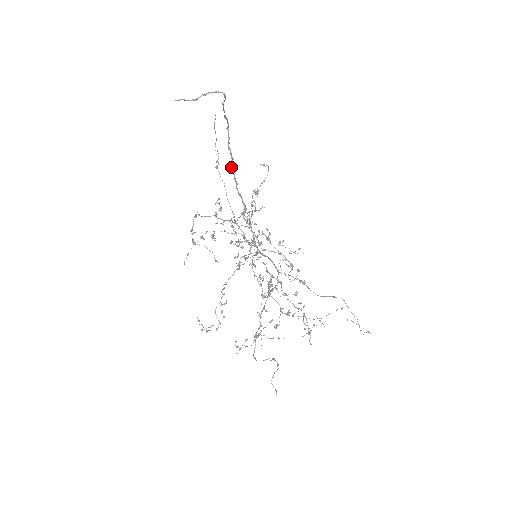
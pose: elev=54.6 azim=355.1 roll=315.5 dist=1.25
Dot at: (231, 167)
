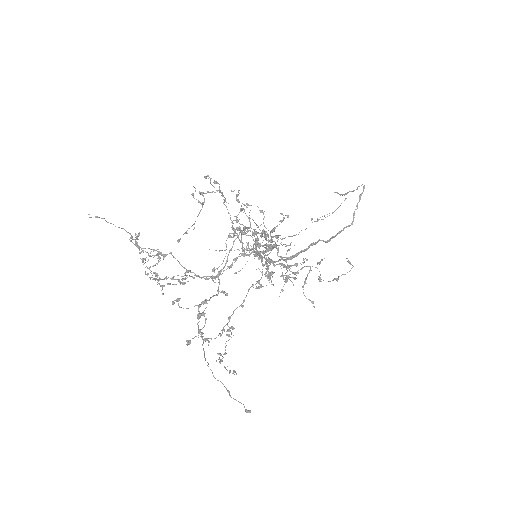
Dot at: (323, 240)
